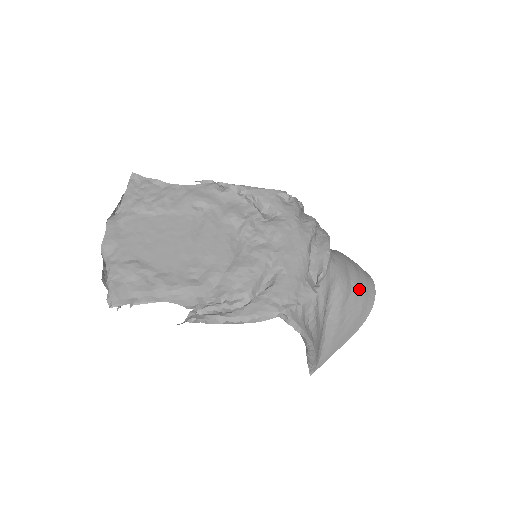
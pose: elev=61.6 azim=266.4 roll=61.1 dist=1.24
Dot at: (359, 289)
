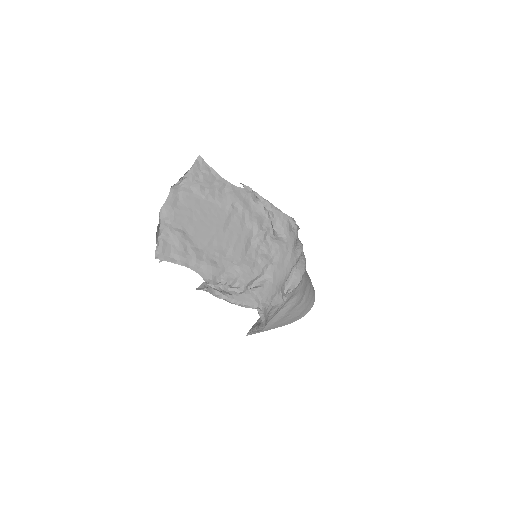
Dot at: (306, 302)
